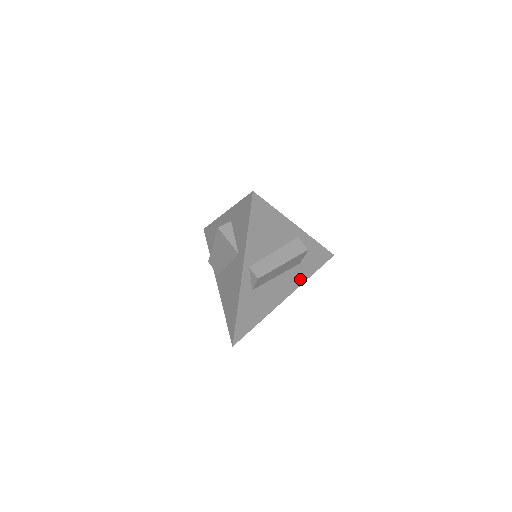
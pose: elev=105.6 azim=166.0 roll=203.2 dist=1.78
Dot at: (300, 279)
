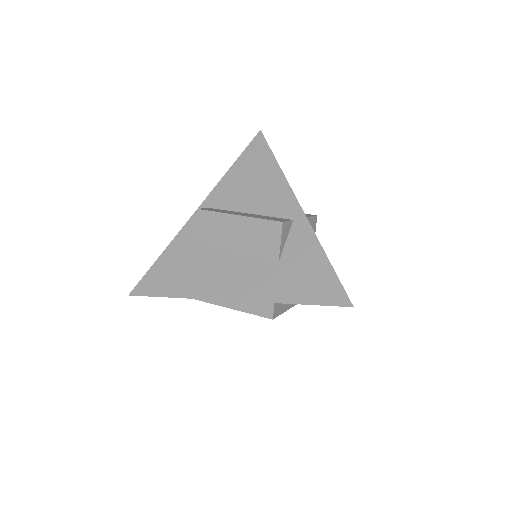
Dot at: (267, 291)
